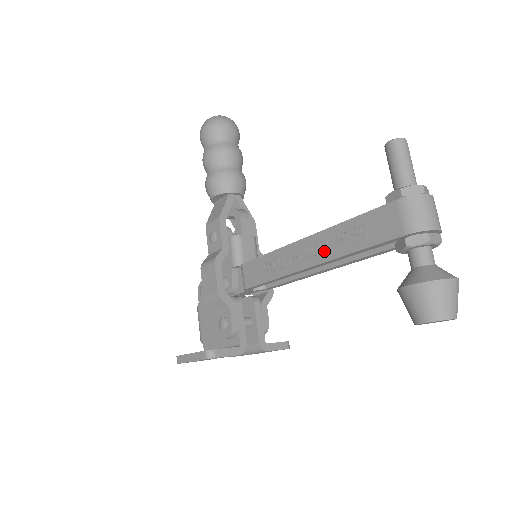
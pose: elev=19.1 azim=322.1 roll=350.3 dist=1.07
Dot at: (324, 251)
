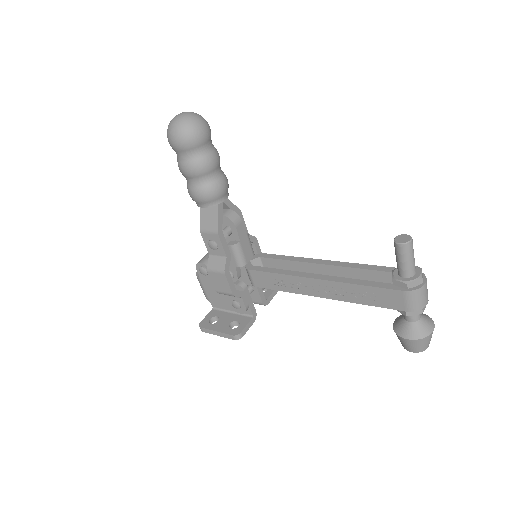
Dot at: (336, 294)
